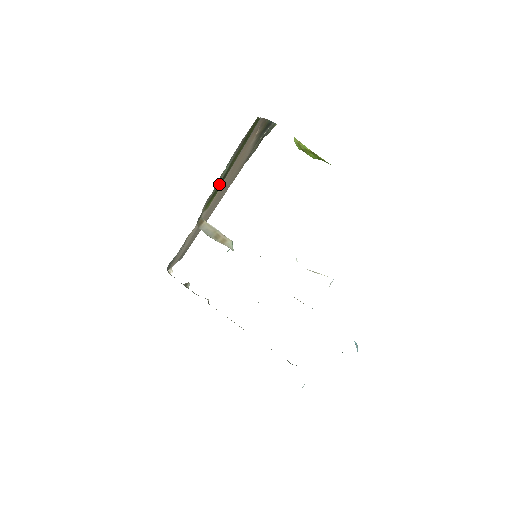
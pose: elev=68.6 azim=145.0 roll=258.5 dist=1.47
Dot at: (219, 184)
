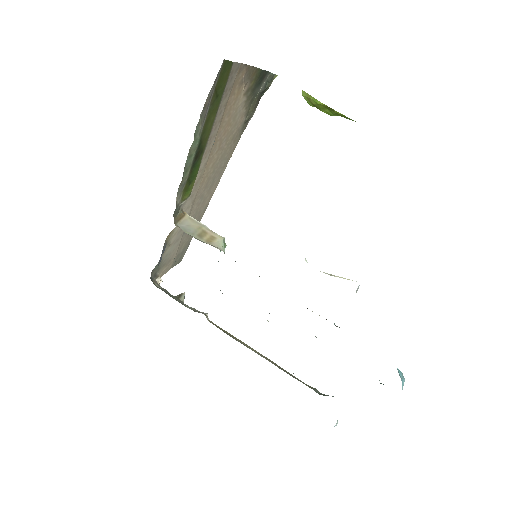
Dot at: (193, 164)
